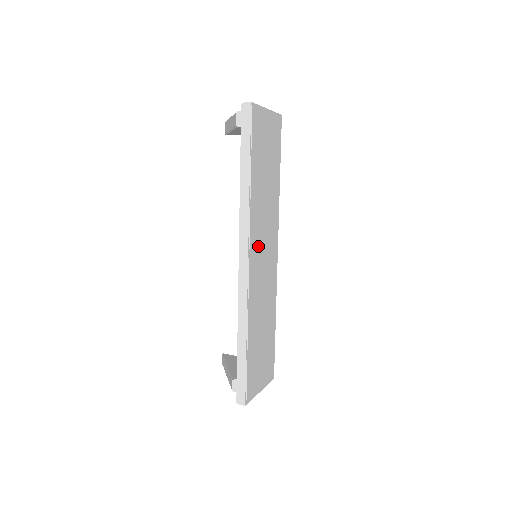
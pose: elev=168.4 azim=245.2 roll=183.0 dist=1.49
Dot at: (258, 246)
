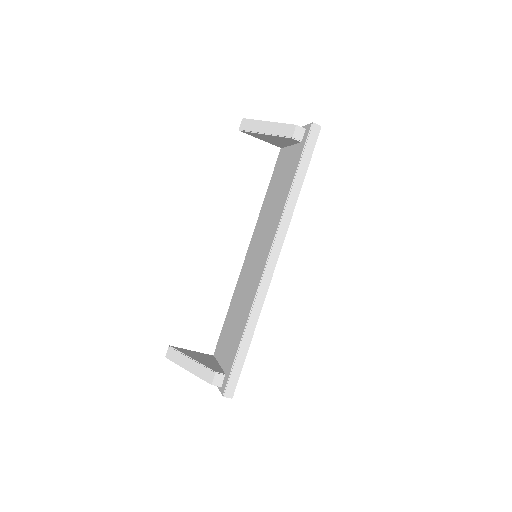
Dot at: occluded
